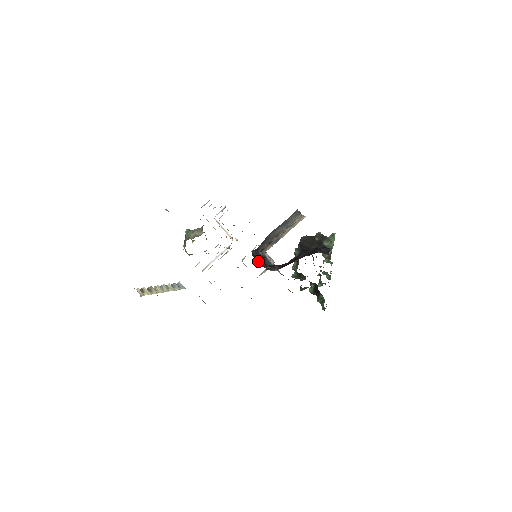
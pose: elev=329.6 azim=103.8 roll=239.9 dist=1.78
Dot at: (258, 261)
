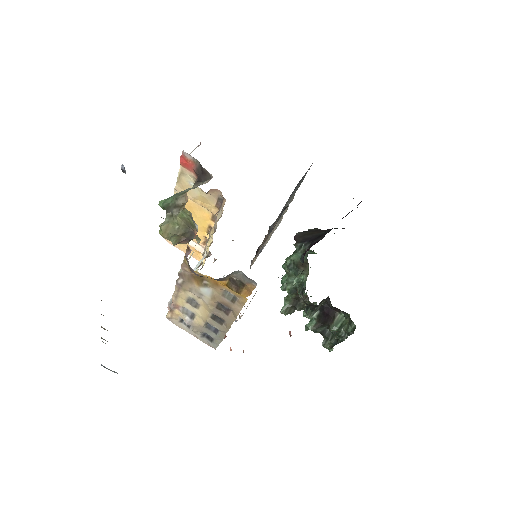
Dot at: occluded
